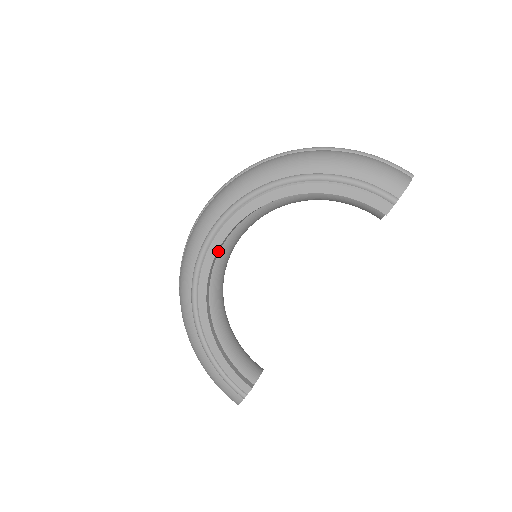
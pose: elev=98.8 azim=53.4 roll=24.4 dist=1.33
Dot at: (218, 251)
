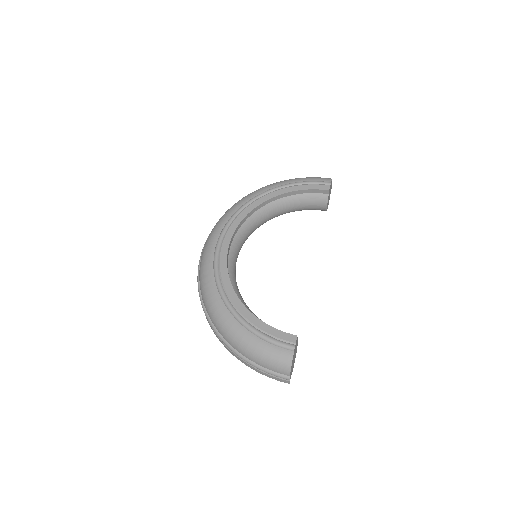
Dot at: (228, 251)
